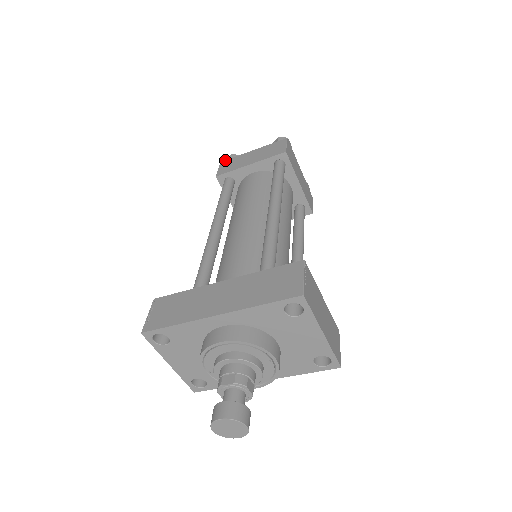
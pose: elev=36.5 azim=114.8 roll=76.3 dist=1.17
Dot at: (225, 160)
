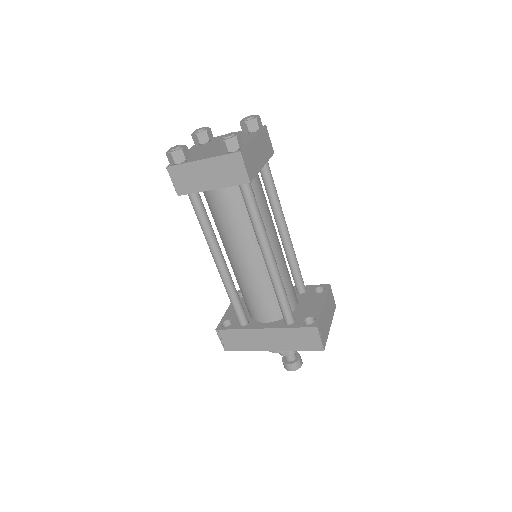
Dot at: (171, 166)
